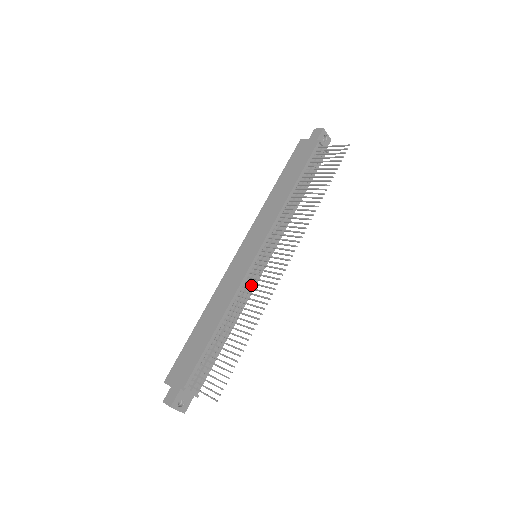
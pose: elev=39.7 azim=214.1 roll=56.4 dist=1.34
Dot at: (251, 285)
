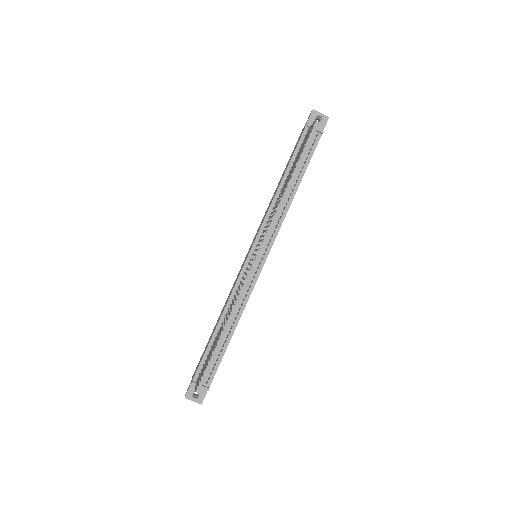
Dot at: (249, 284)
